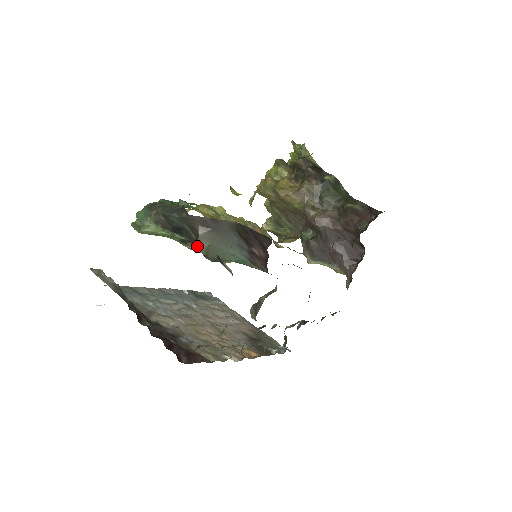
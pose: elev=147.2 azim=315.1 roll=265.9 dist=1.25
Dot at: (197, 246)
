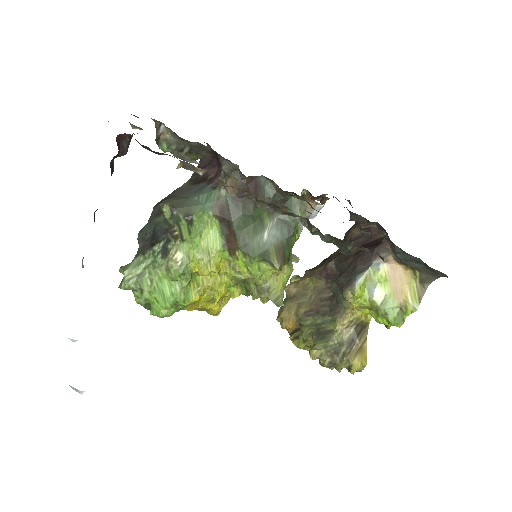
Dot at: (161, 204)
